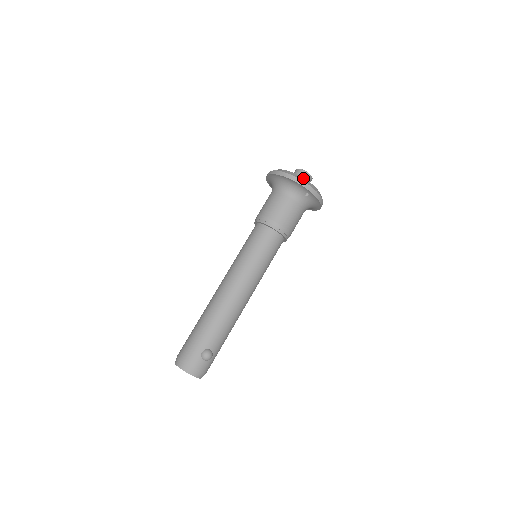
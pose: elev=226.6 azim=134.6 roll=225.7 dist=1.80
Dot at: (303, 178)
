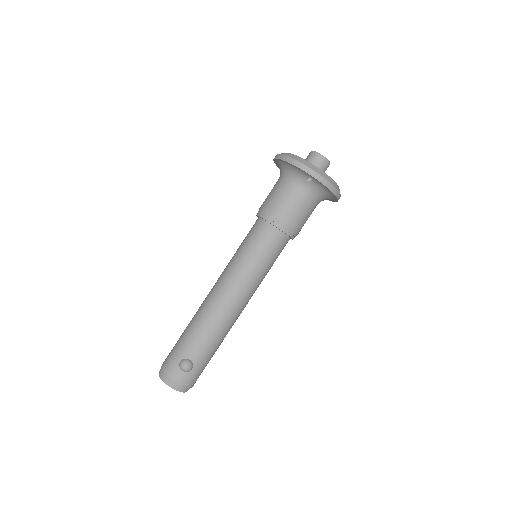
Dot at: (303, 159)
